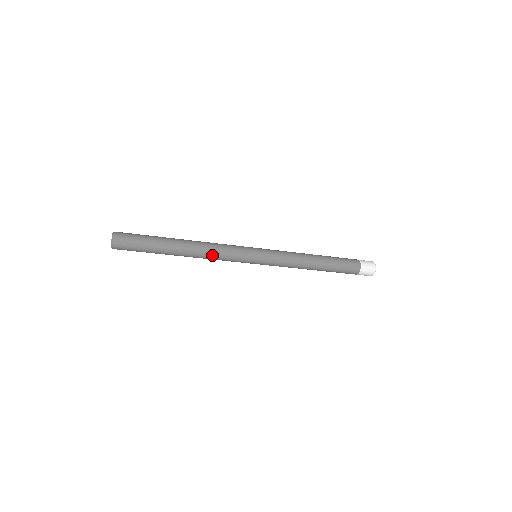
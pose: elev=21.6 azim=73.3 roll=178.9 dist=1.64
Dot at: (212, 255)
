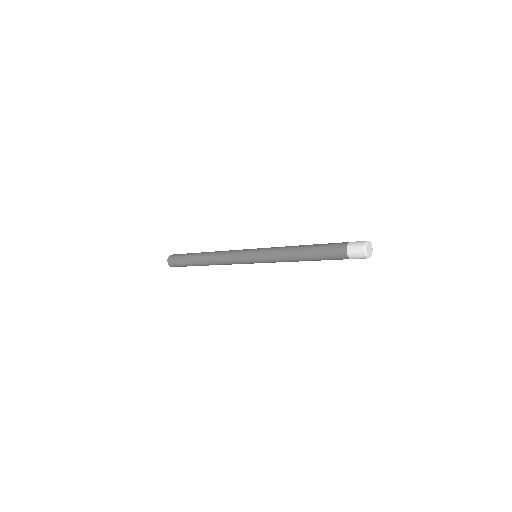
Dot at: (226, 264)
